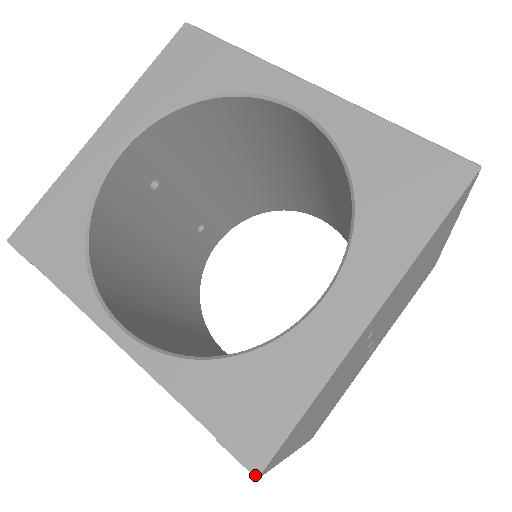
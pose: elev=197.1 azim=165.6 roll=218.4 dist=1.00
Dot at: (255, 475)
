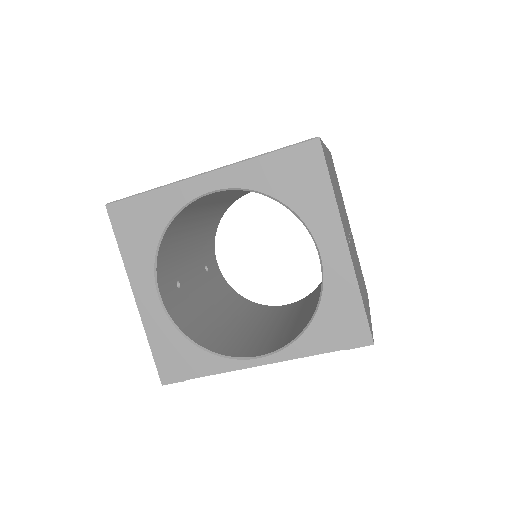
Dot at: (372, 344)
